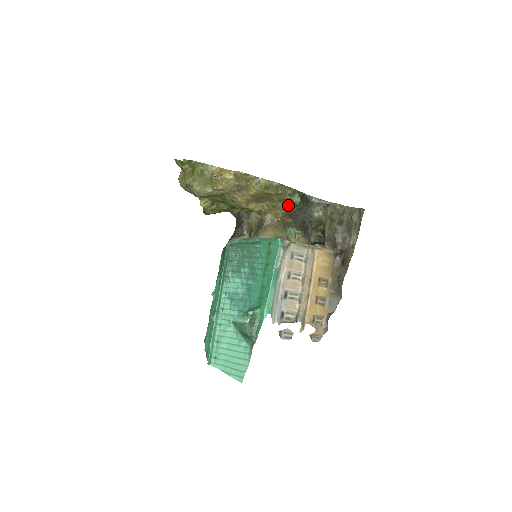
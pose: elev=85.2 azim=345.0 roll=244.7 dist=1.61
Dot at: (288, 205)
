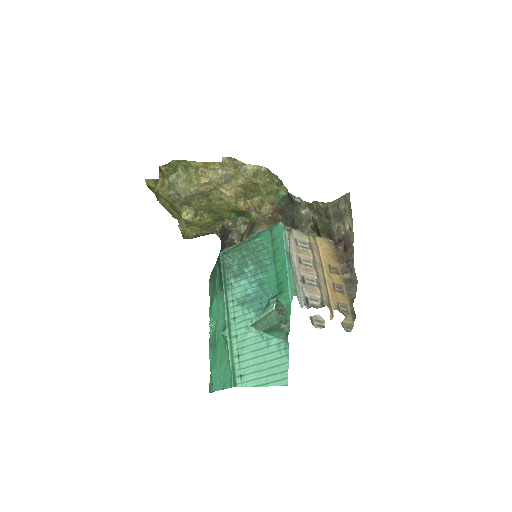
Dot at: (276, 199)
